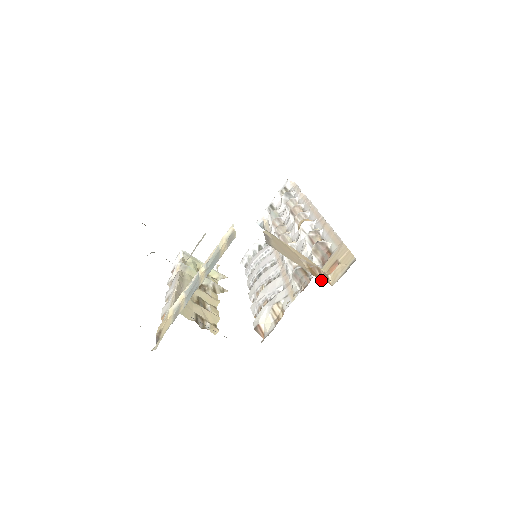
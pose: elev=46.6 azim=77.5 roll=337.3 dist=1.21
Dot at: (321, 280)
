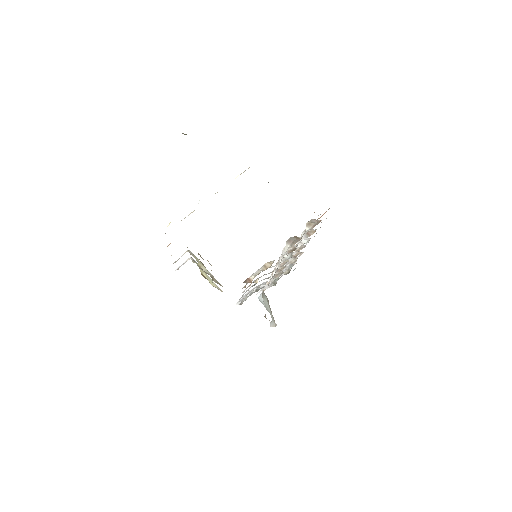
Dot at: occluded
